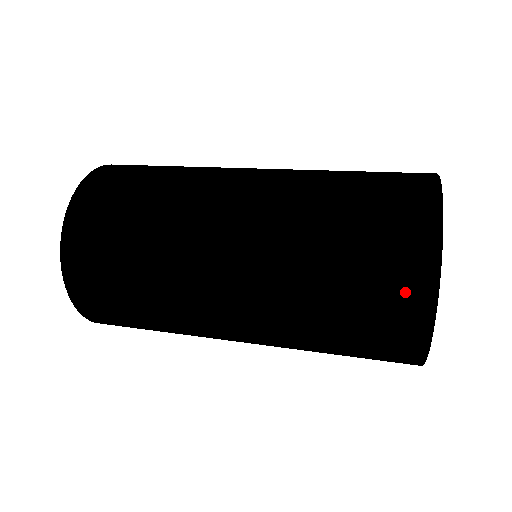
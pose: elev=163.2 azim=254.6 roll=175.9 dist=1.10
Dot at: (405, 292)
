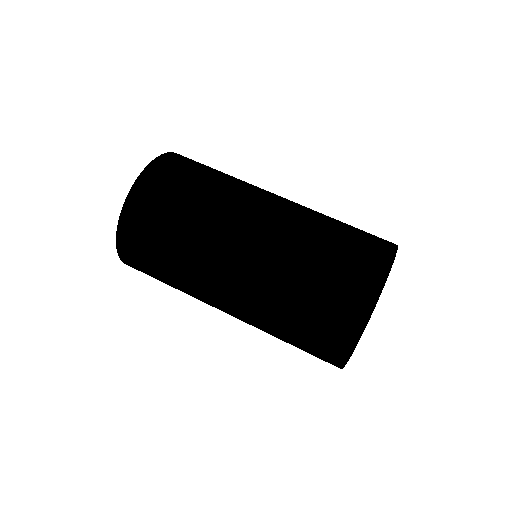
Dot at: (344, 323)
